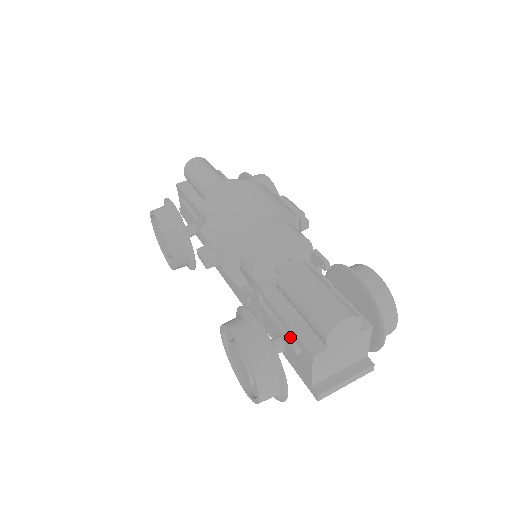
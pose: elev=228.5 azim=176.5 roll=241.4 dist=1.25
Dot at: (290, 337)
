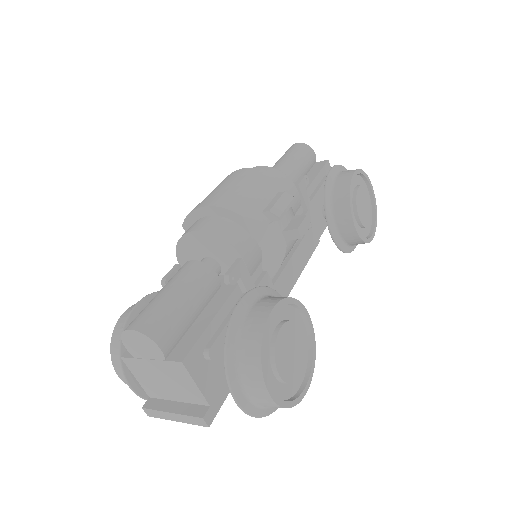
Dot at: occluded
